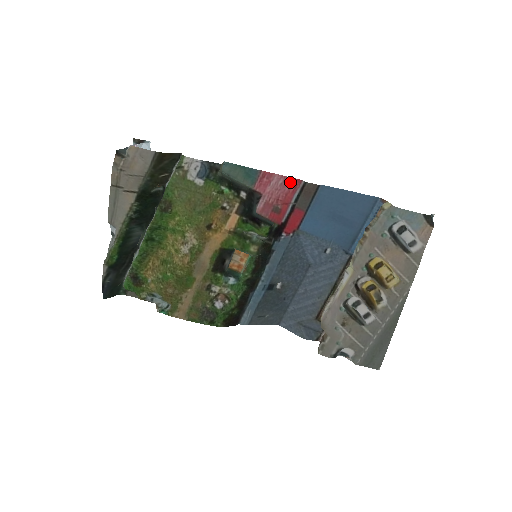
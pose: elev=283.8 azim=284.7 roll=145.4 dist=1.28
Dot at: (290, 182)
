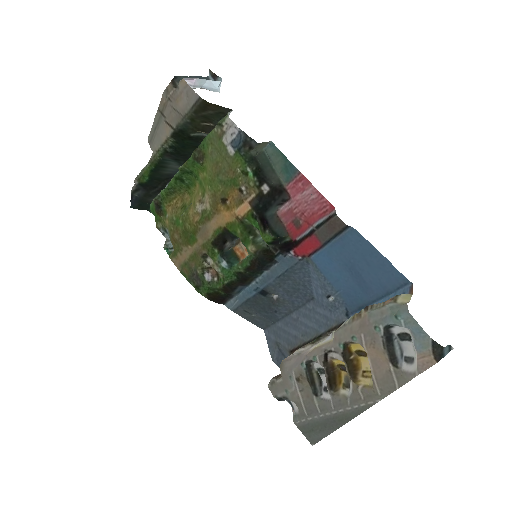
Dot at: (322, 203)
